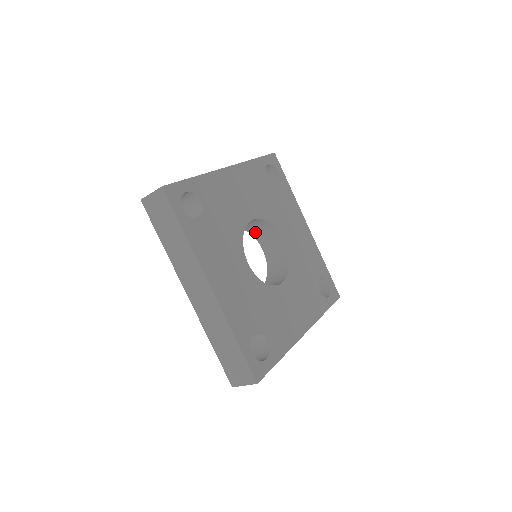
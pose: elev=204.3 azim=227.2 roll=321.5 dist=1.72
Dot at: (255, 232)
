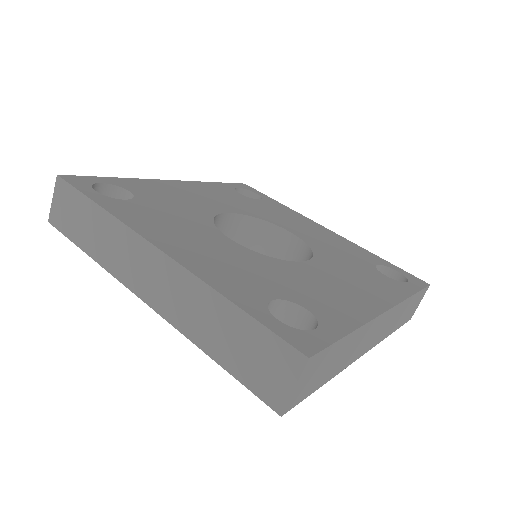
Dot at: (252, 249)
